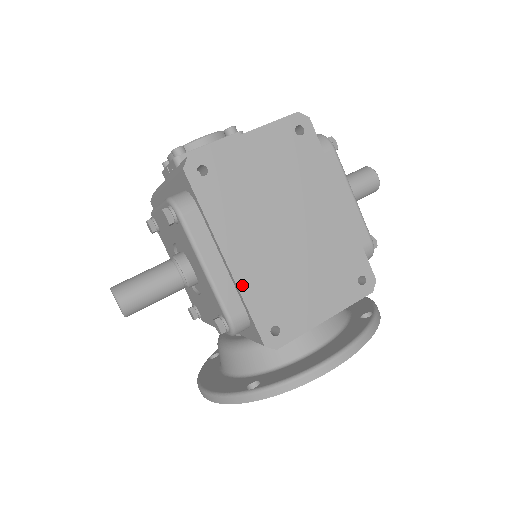
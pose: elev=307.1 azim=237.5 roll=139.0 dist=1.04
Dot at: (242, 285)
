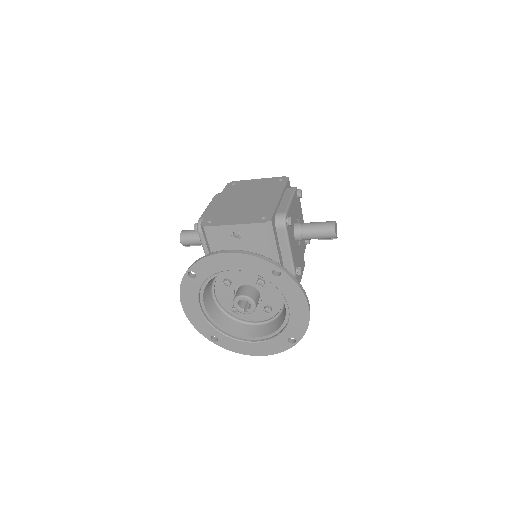
Dot at: (213, 209)
